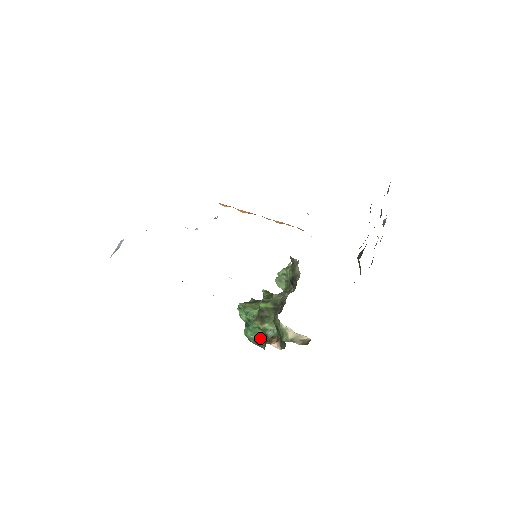
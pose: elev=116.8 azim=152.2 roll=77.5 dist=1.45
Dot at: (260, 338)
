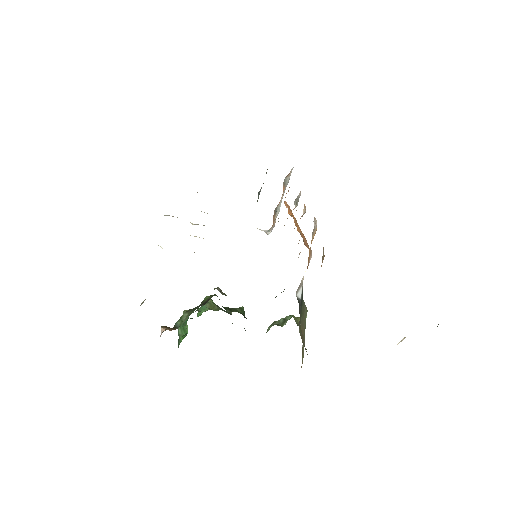
Dot at: (182, 337)
